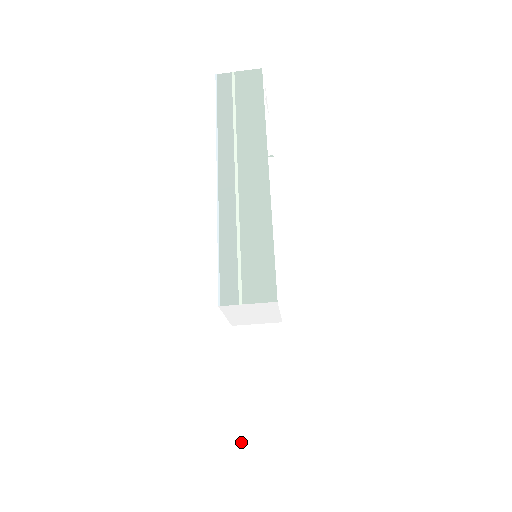
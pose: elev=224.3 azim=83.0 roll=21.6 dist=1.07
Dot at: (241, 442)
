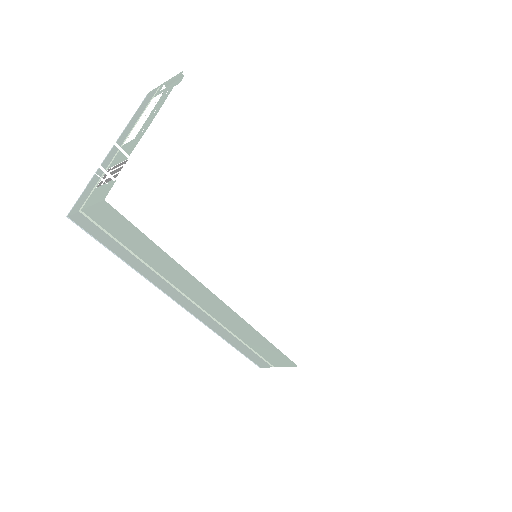
Dot at: (323, 354)
